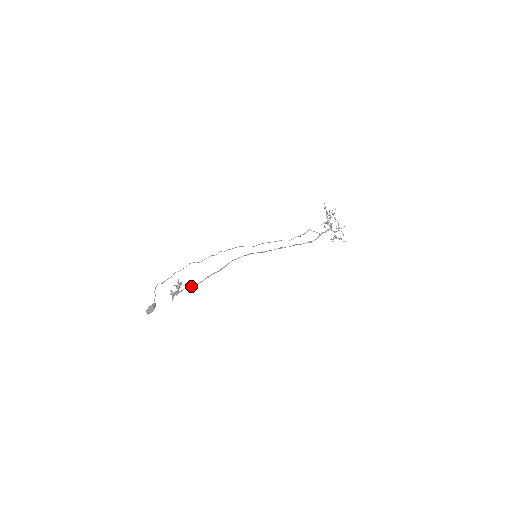
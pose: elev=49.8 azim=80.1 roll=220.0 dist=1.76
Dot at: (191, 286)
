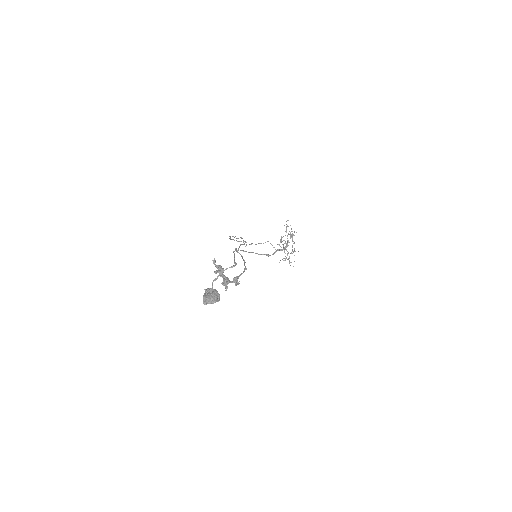
Dot at: (239, 276)
